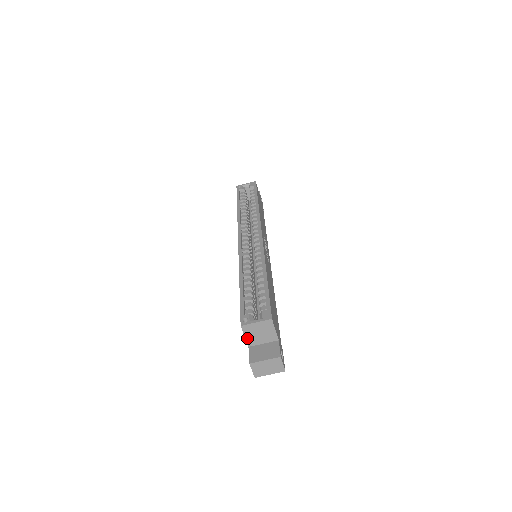
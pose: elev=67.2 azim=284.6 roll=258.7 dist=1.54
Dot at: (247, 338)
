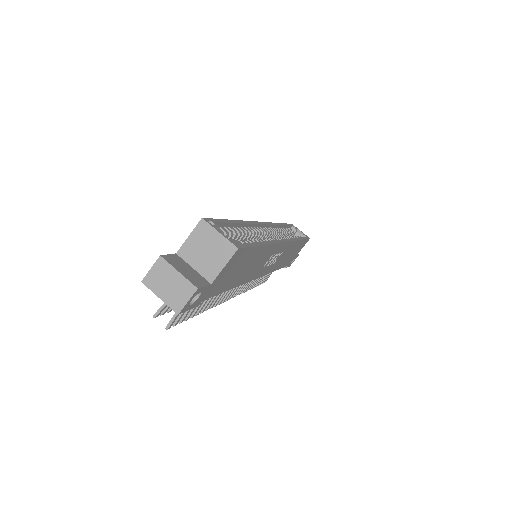
Dot at: (188, 241)
